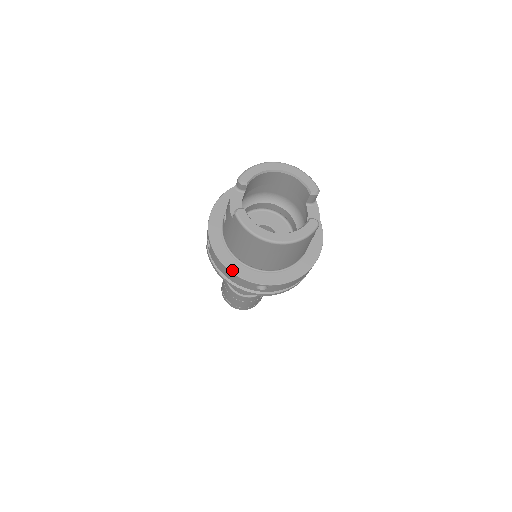
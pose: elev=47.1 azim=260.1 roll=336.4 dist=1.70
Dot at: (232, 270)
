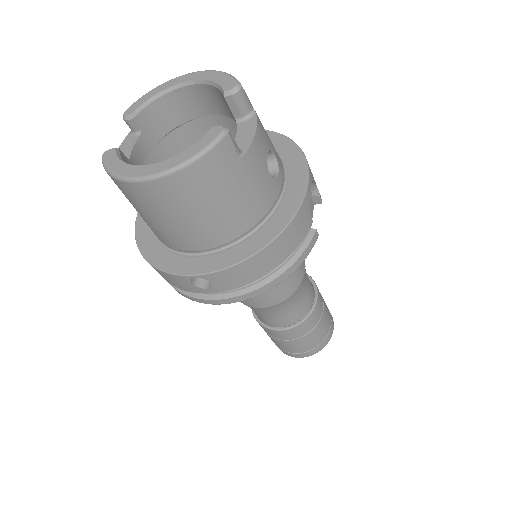
Dot at: (153, 262)
